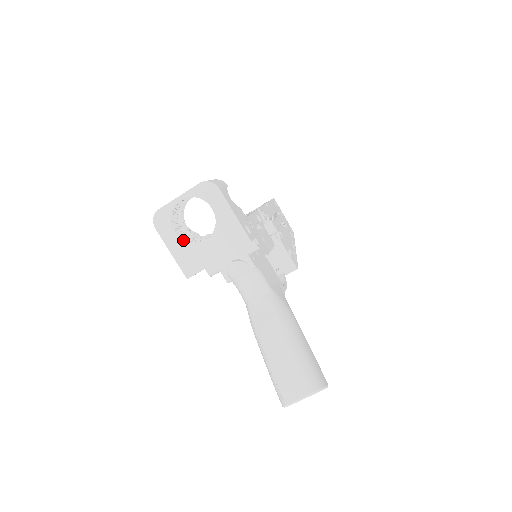
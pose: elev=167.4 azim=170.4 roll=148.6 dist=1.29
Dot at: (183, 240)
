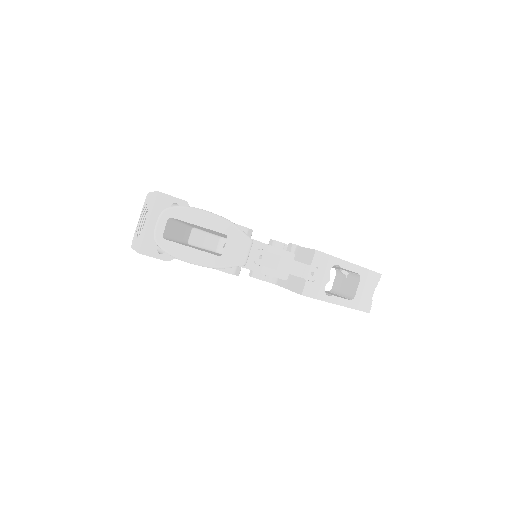
Dot at: (139, 236)
